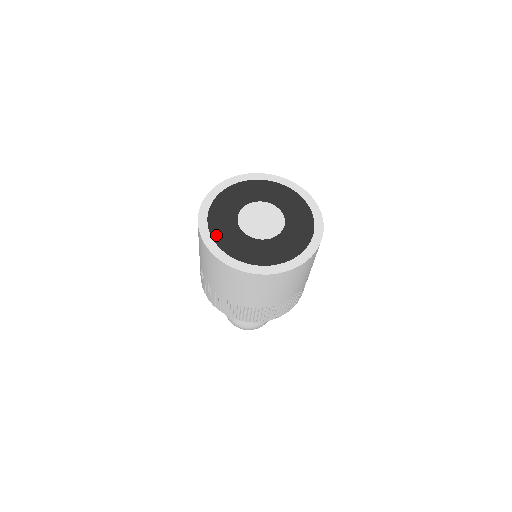
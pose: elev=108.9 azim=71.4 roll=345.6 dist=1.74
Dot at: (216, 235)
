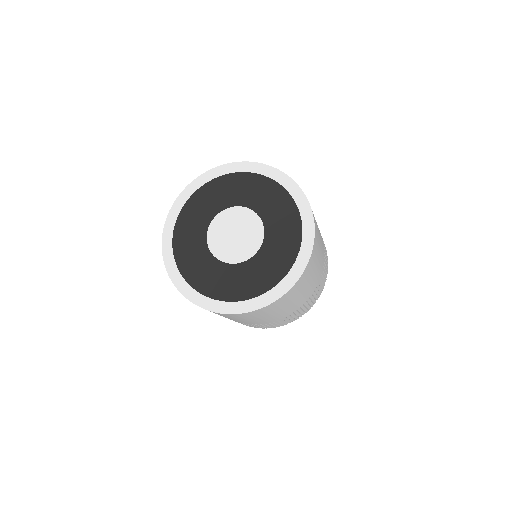
Dot at: (181, 221)
